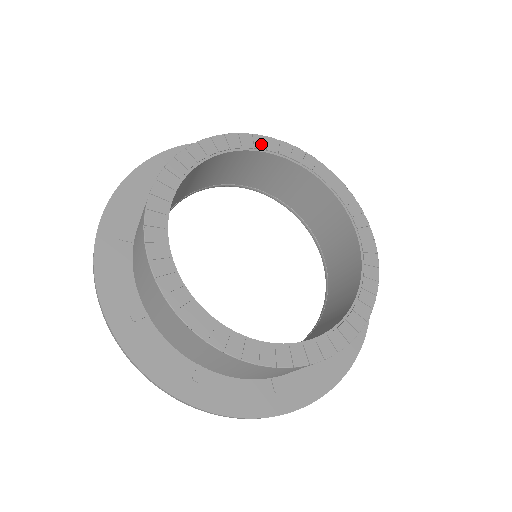
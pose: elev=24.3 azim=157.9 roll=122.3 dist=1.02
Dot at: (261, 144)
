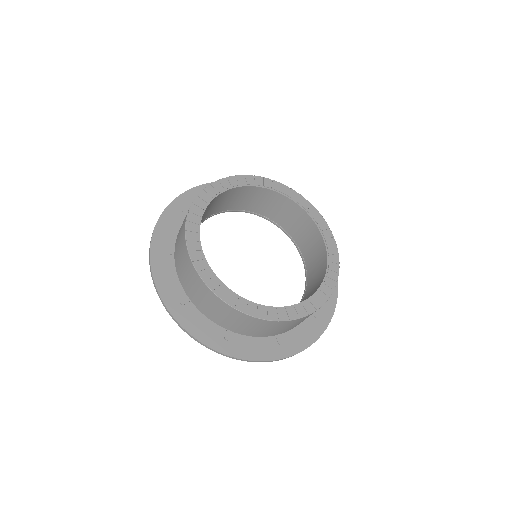
Dot at: (251, 181)
